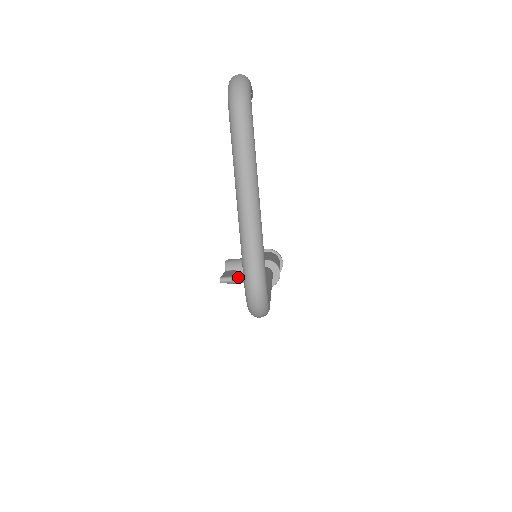
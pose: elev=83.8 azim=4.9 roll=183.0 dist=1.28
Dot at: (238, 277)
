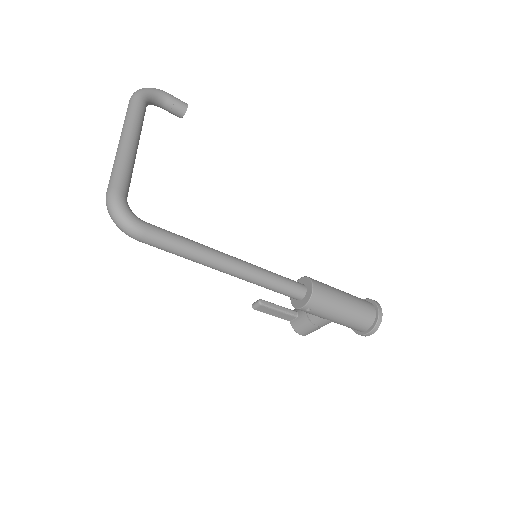
Dot at: (299, 318)
